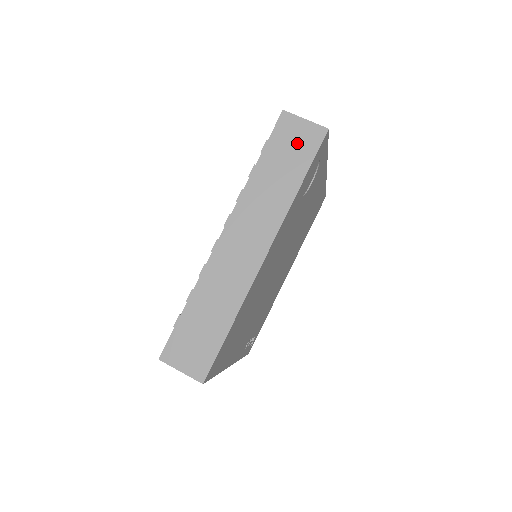
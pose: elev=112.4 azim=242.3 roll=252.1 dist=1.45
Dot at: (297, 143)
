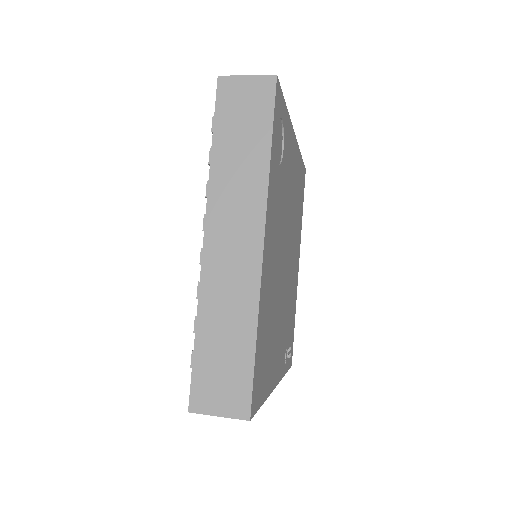
Dot at: (248, 105)
